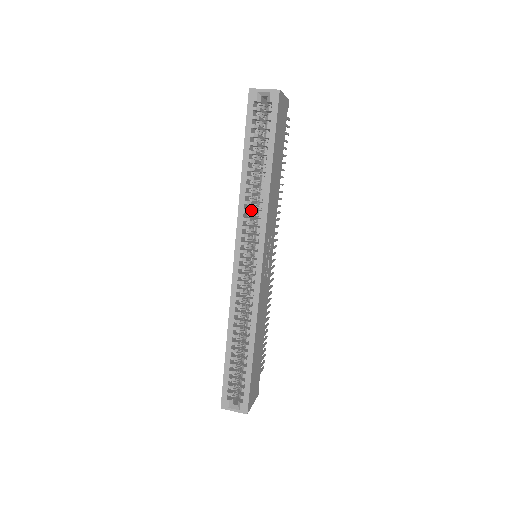
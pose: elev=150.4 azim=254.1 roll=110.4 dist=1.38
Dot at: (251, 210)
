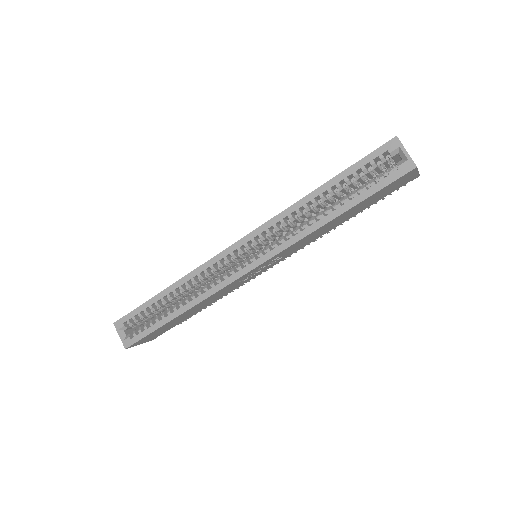
Dot at: (288, 225)
